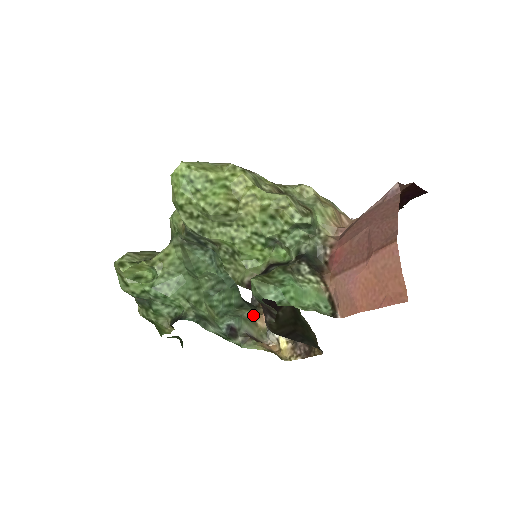
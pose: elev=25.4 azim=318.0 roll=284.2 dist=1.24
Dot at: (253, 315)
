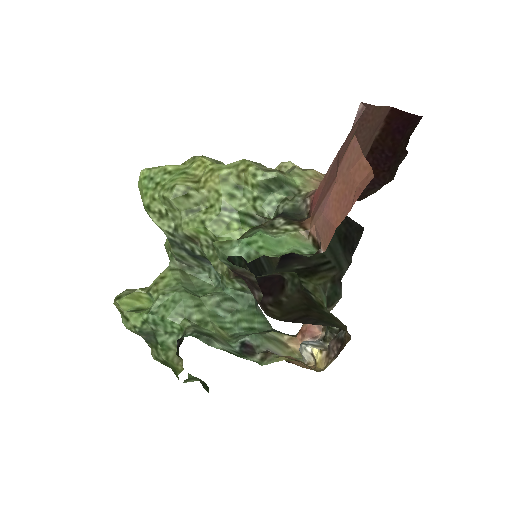
Dot at: (281, 336)
